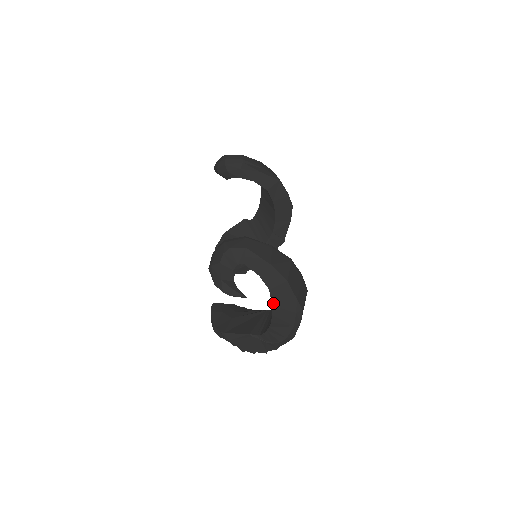
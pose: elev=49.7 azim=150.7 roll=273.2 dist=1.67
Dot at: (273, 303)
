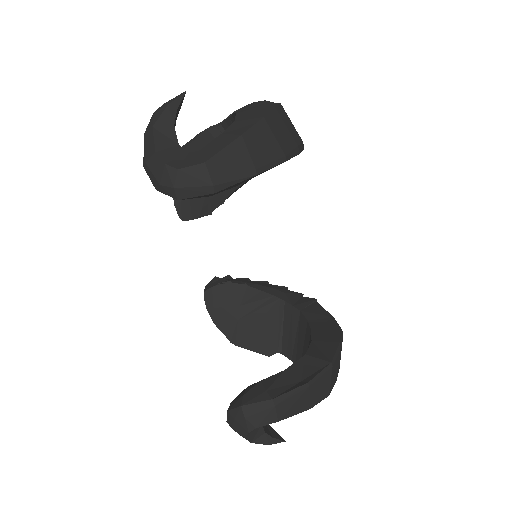
Dot at: occluded
